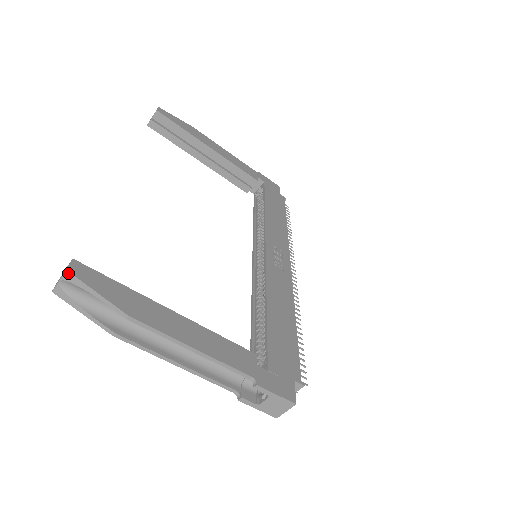
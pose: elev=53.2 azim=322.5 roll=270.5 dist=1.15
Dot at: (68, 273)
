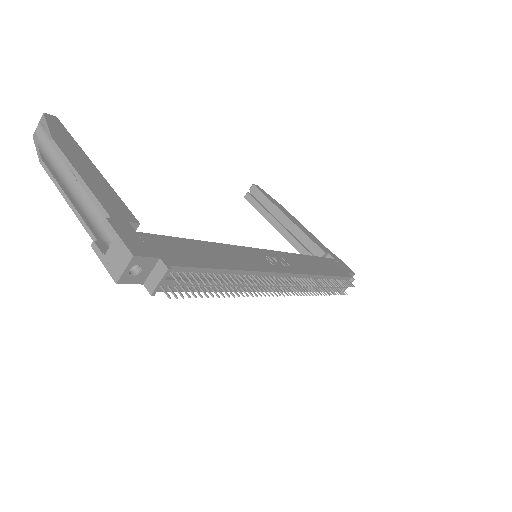
Dot at: (43, 115)
